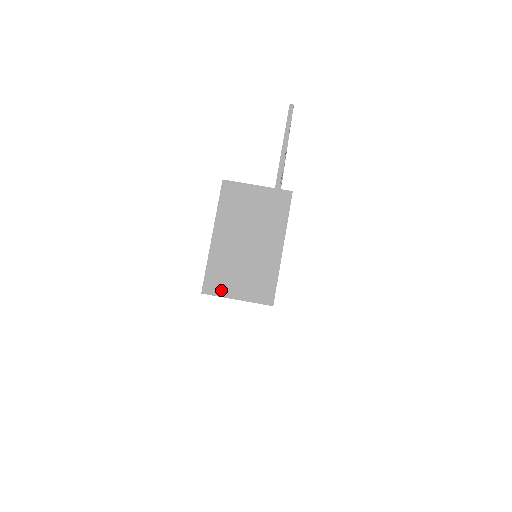
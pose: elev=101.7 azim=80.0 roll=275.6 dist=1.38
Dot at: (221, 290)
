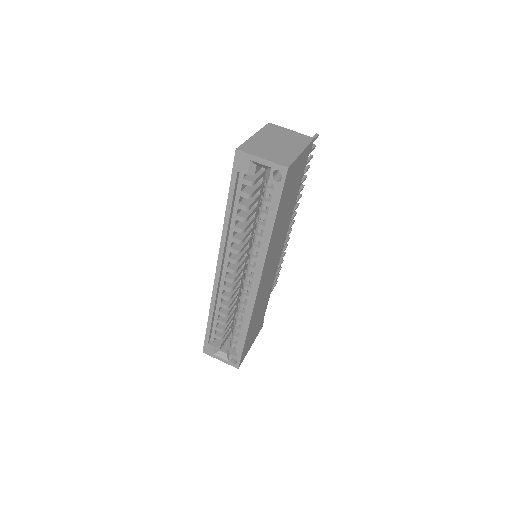
Dot at: (251, 152)
